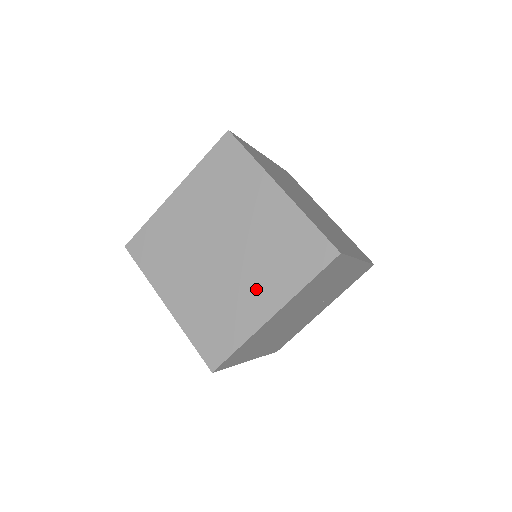
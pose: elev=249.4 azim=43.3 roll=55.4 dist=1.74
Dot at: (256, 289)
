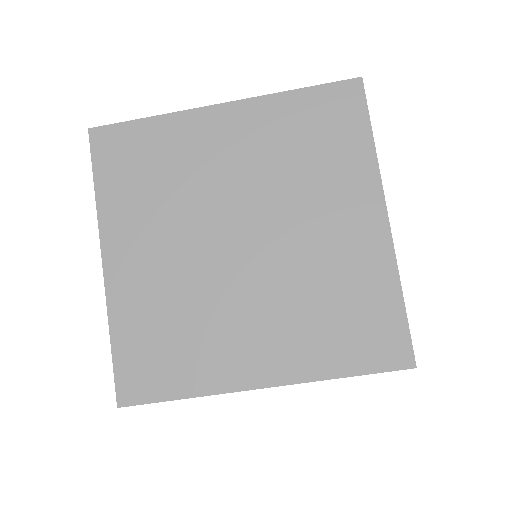
Dot at: (261, 334)
